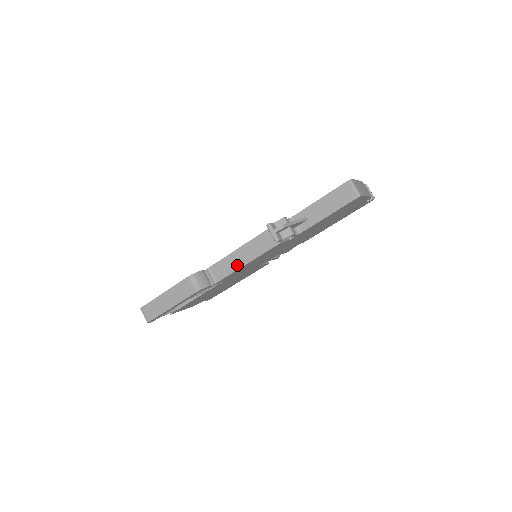
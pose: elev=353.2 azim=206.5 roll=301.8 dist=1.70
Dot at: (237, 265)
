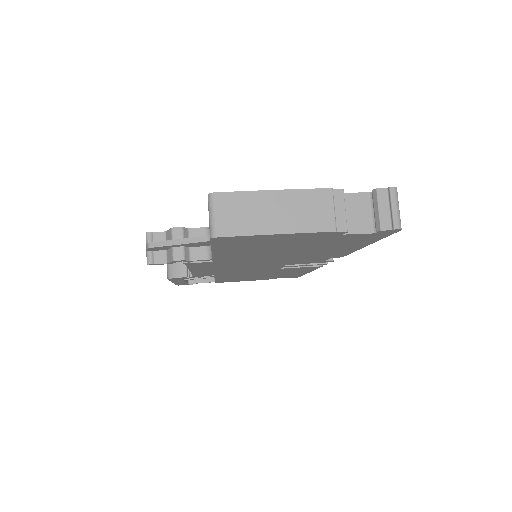
Dot at: occluded
